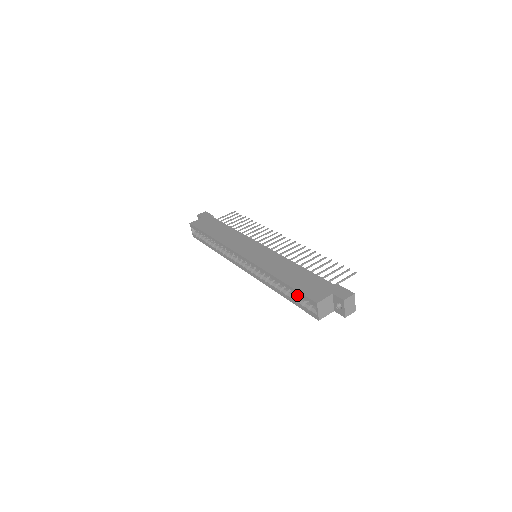
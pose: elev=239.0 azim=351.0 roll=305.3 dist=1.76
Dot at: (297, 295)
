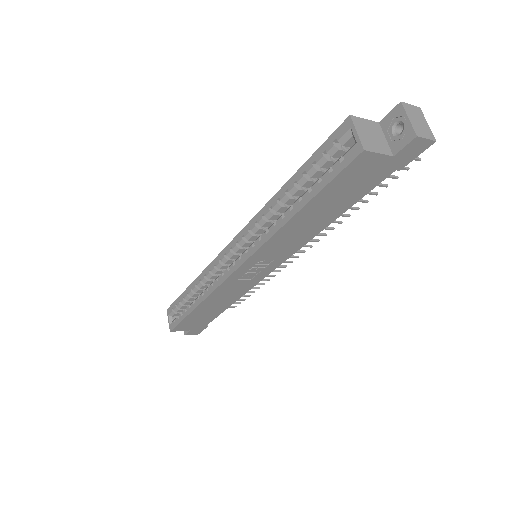
Dot at: (316, 162)
